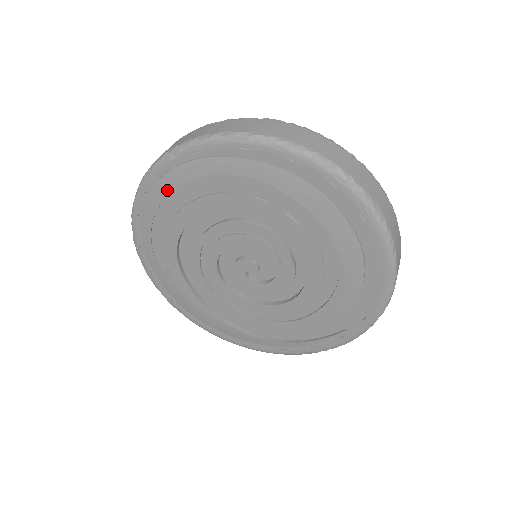
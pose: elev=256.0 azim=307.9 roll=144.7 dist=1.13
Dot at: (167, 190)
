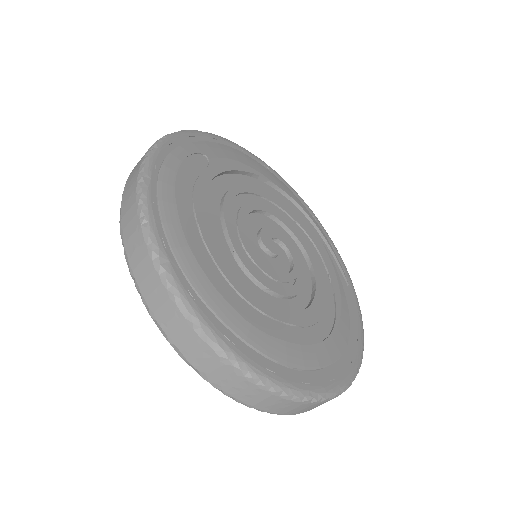
Dot at: occluded
